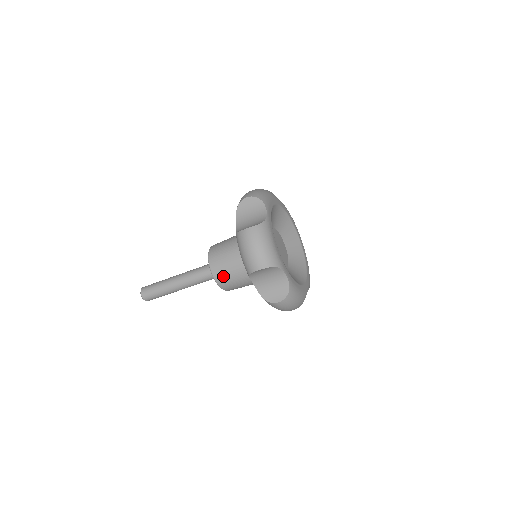
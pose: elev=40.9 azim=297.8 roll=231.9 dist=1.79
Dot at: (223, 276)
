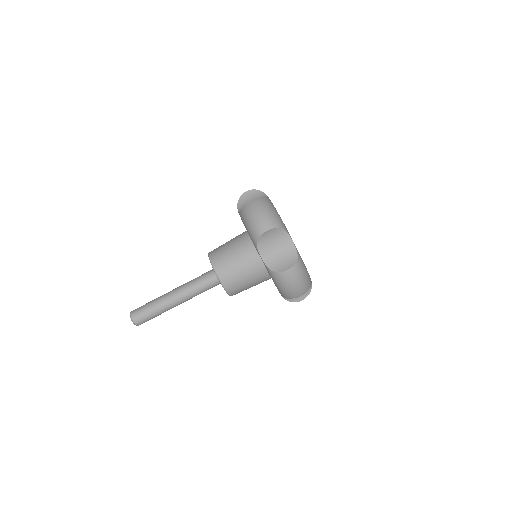
Dot at: (218, 248)
